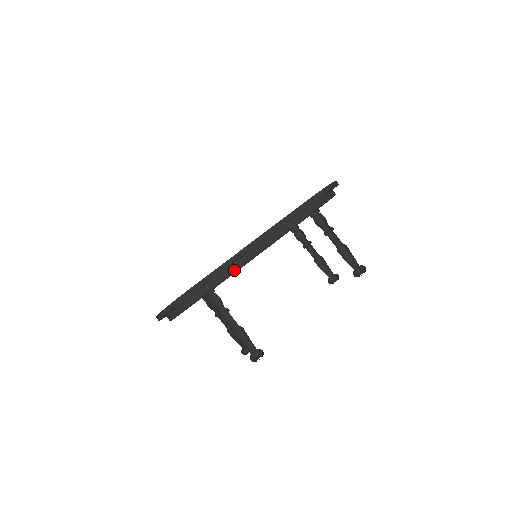
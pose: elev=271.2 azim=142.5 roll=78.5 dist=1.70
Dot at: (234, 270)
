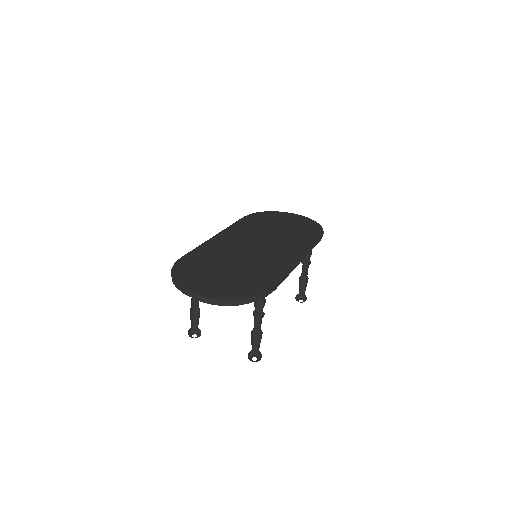
Dot at: occluded
